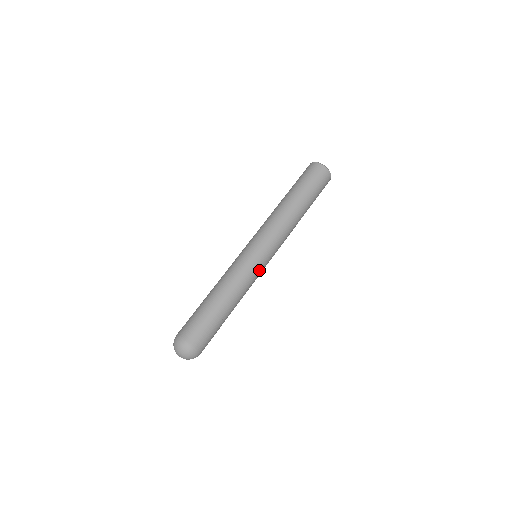
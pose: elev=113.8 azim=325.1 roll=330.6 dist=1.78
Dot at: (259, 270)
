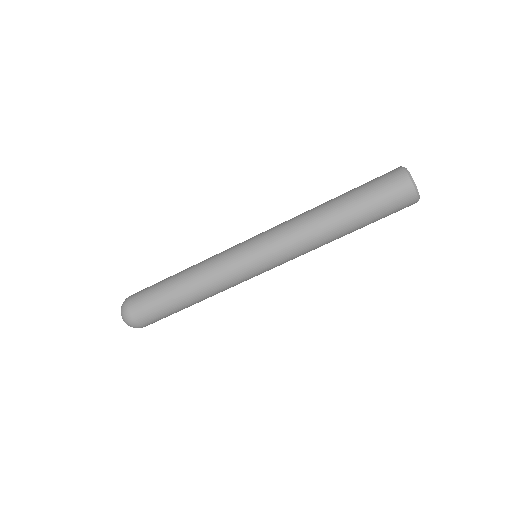
Dot at: occluded
